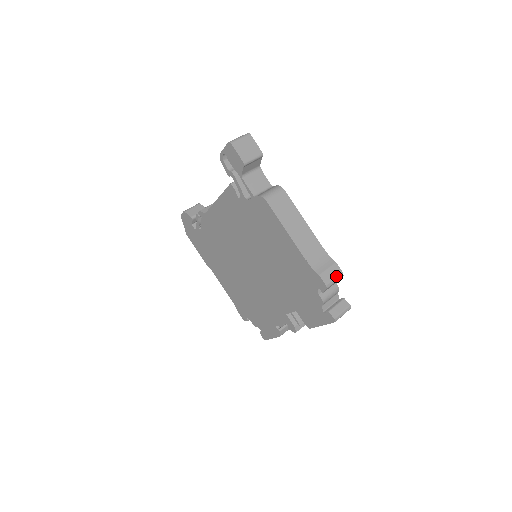
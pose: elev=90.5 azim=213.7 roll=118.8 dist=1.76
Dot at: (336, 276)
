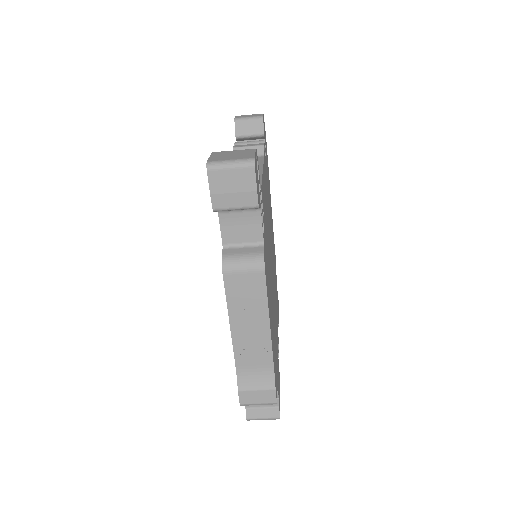
Dot at: (263, 402)
